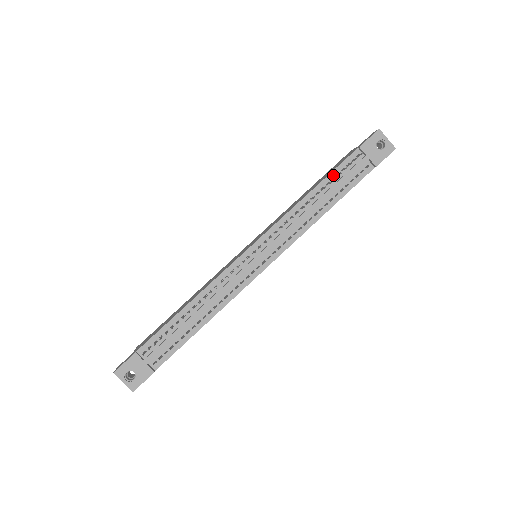
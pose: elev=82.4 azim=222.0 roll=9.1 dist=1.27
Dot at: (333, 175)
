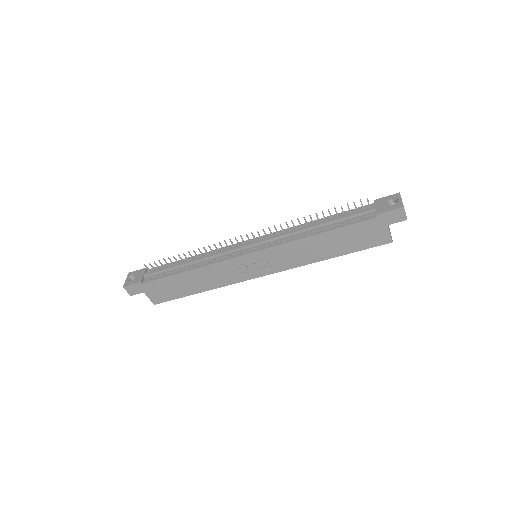
Dot at: (341, 214)
